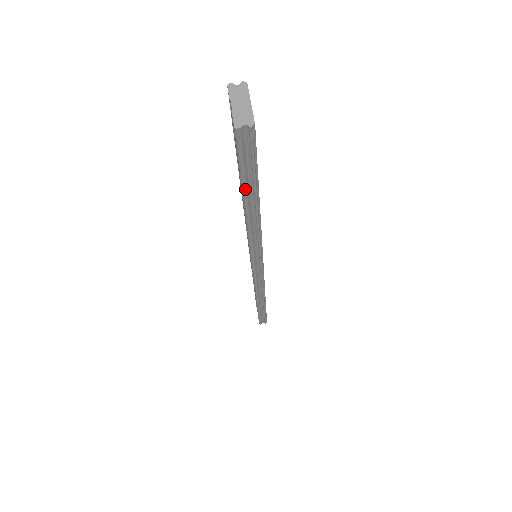
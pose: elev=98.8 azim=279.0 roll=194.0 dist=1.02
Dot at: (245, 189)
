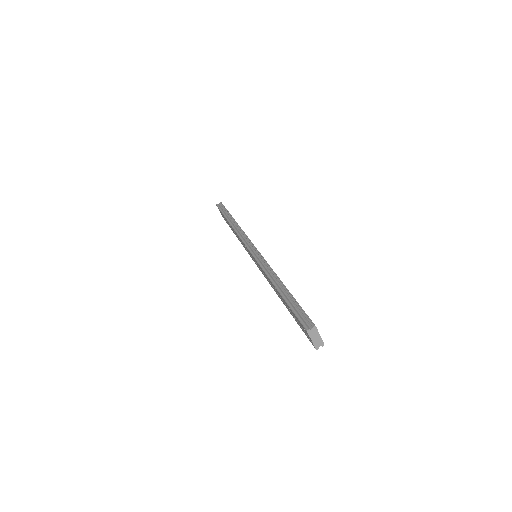
Dot at: occluded
